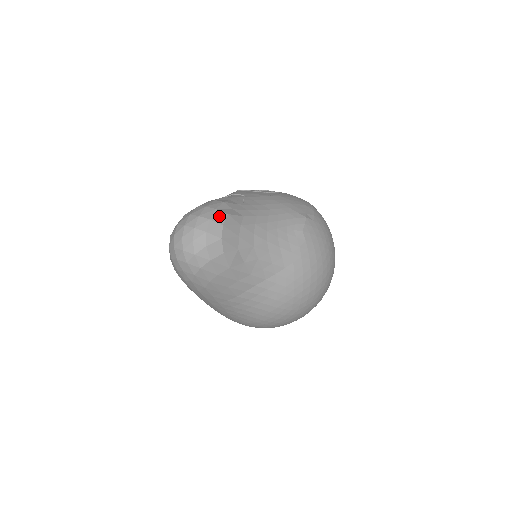
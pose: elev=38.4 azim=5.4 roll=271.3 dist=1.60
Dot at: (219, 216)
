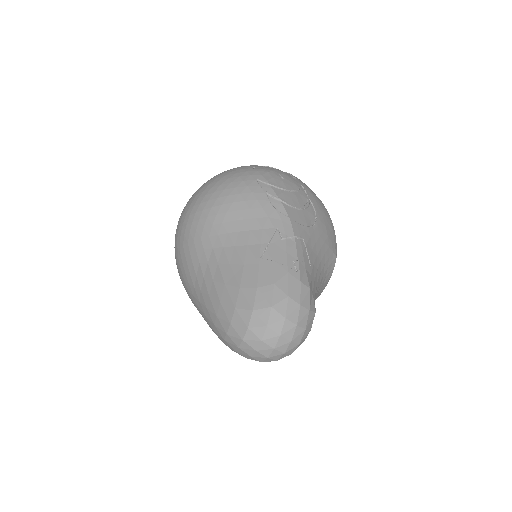
Dot at: (311, 320)
